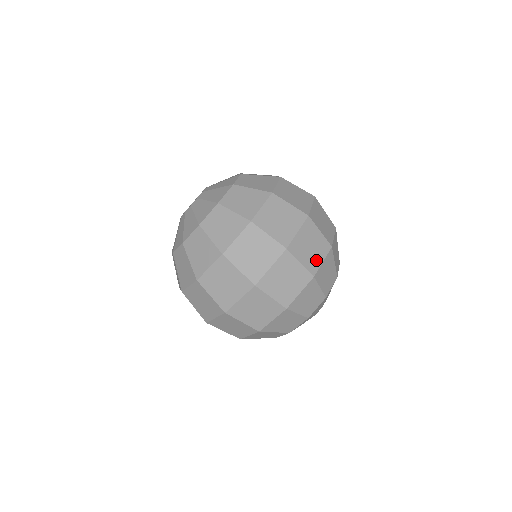
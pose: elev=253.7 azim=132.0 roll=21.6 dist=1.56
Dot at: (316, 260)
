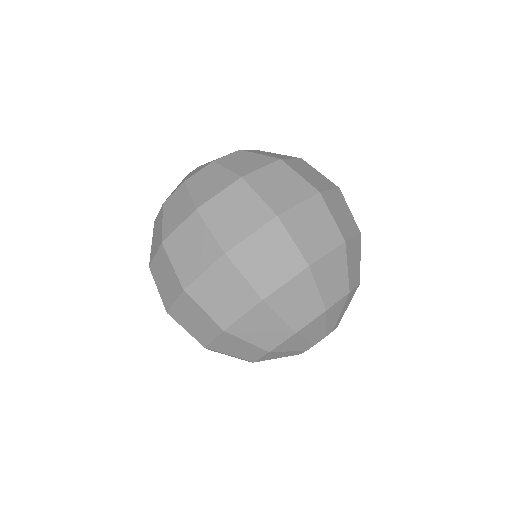
Dot at: (317, 247)
